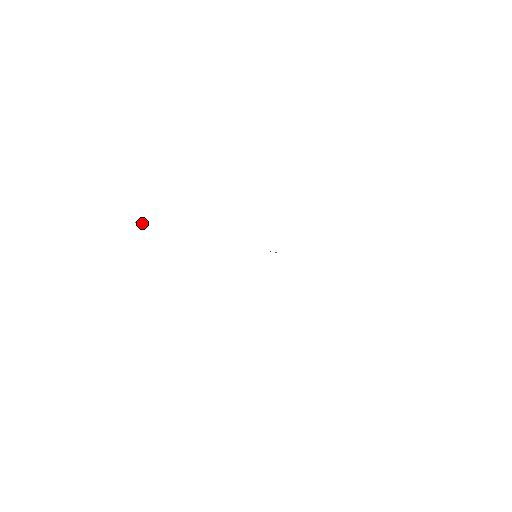
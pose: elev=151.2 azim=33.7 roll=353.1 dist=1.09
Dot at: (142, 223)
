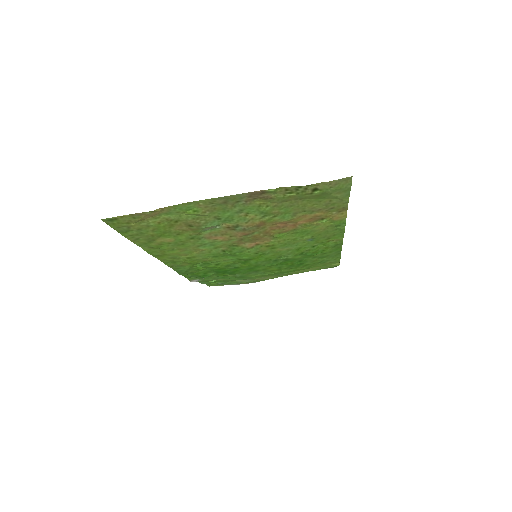
Dot at: occluded
